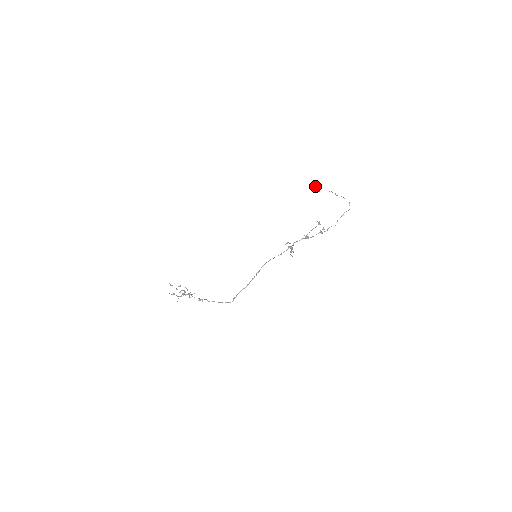
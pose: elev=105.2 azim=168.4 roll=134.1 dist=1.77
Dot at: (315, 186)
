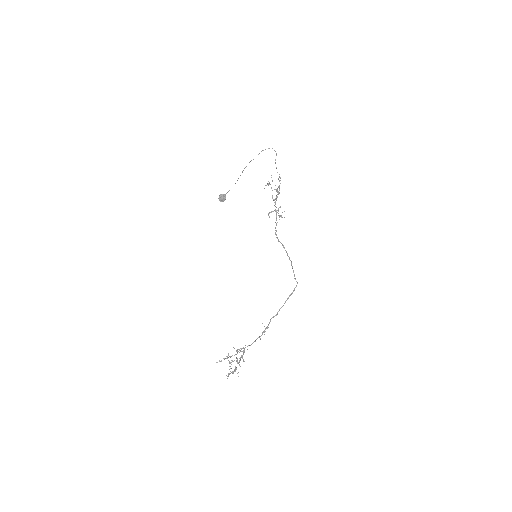
Dot at: (219, 195)
